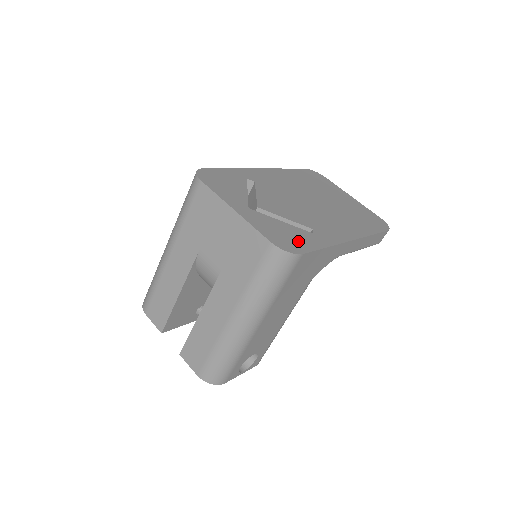
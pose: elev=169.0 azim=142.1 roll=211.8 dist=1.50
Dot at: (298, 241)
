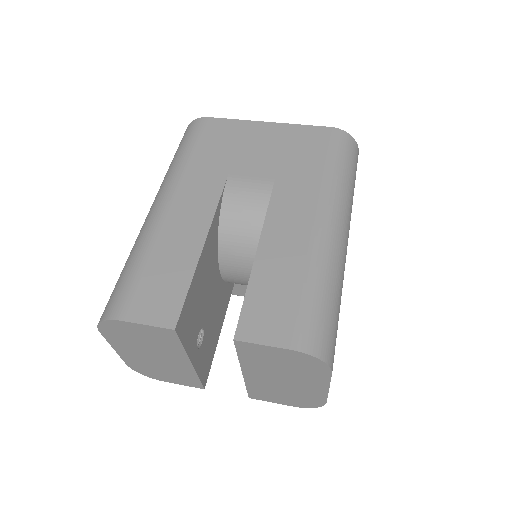
Dot at: occluded
